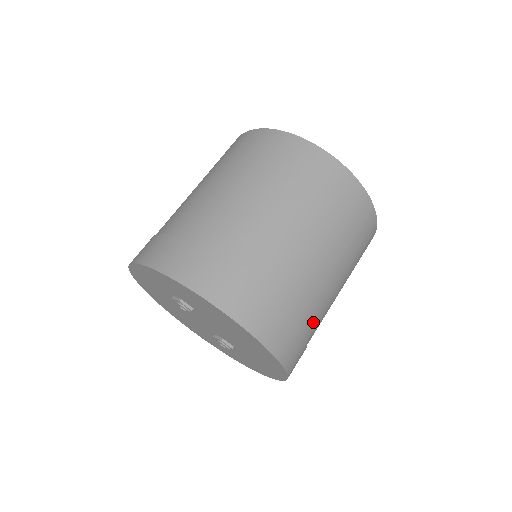
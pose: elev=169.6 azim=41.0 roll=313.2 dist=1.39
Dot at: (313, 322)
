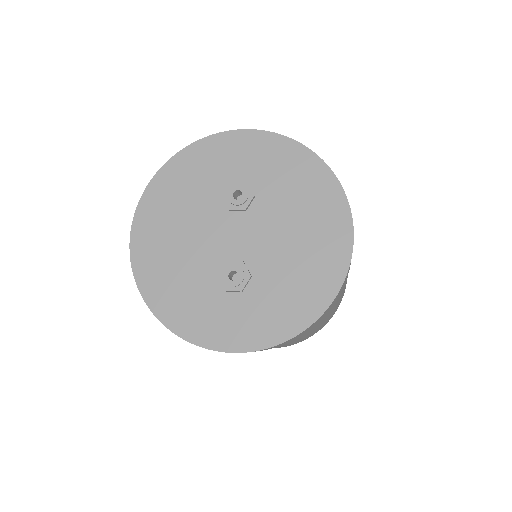
Dot at: occluded
